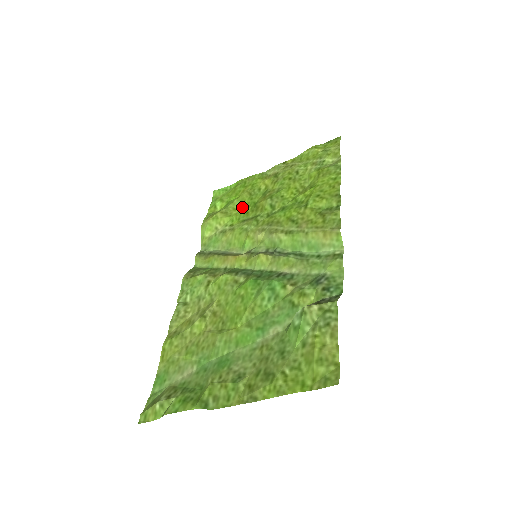
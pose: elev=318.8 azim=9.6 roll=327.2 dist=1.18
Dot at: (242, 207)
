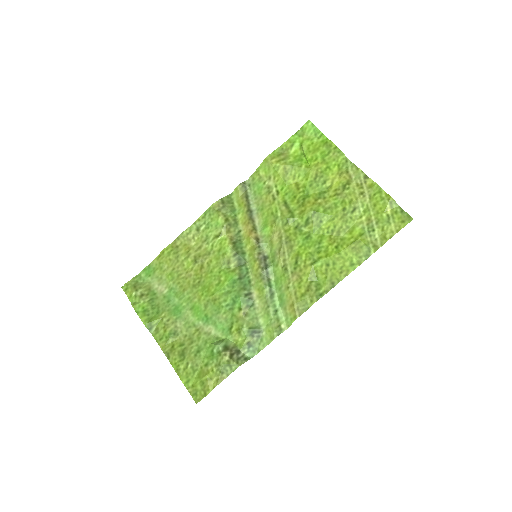
Dot at: (300, 183)
